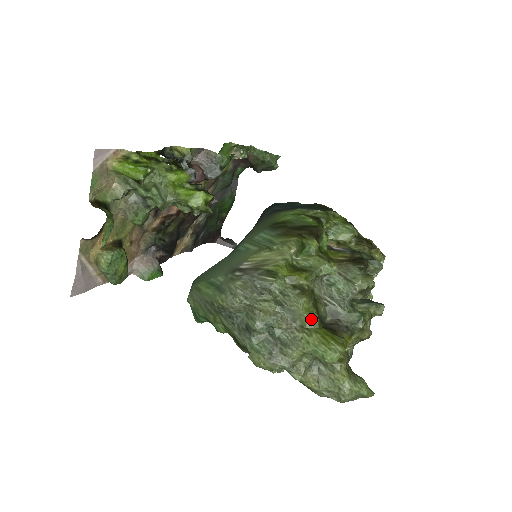
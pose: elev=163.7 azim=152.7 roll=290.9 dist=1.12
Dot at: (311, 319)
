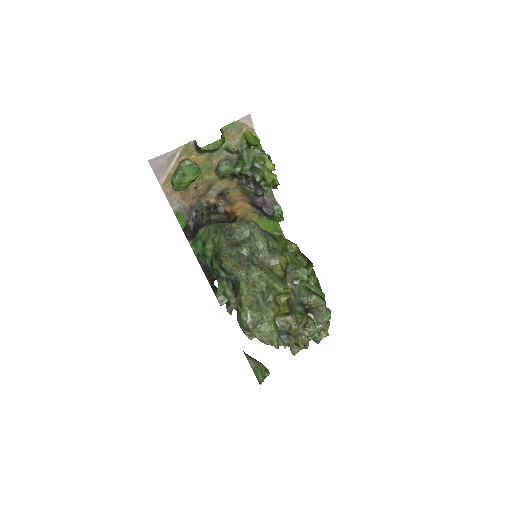
Dot at: (280, 270)
